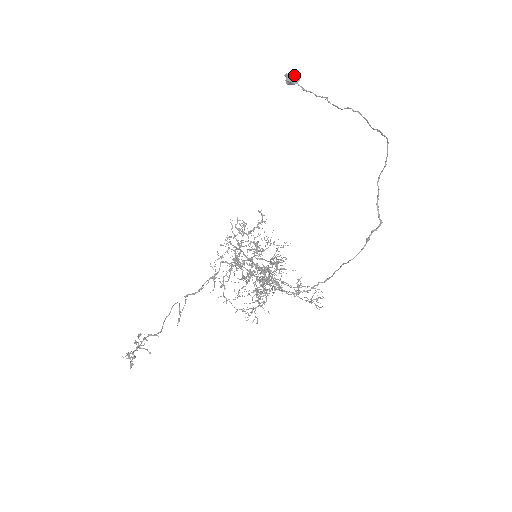
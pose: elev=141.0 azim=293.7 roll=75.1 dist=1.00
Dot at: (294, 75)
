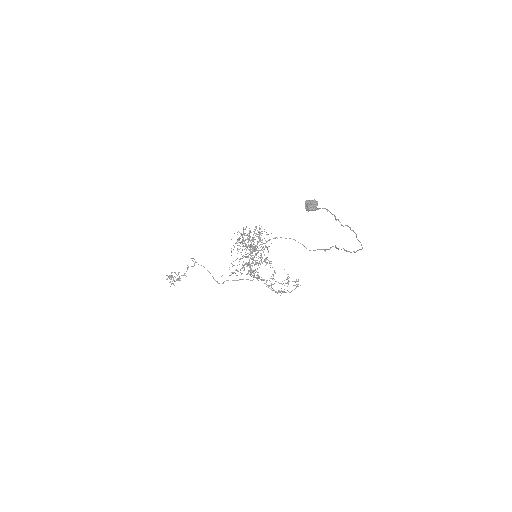
Dot at: (315, 204)
